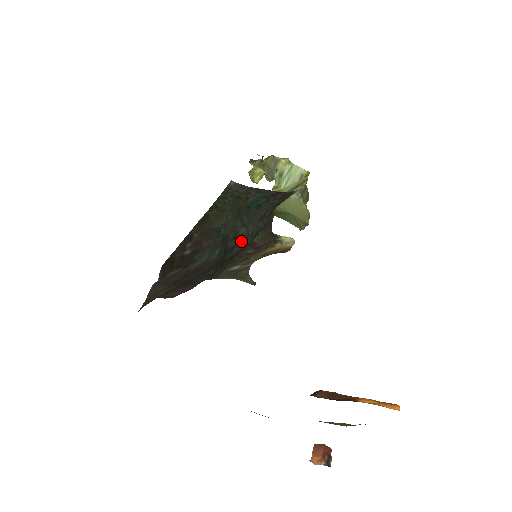
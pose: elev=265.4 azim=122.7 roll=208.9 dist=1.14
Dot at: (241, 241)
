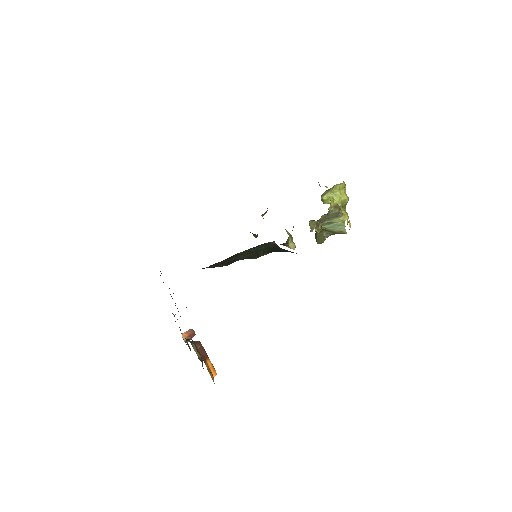
Dot at: (250, 258)
